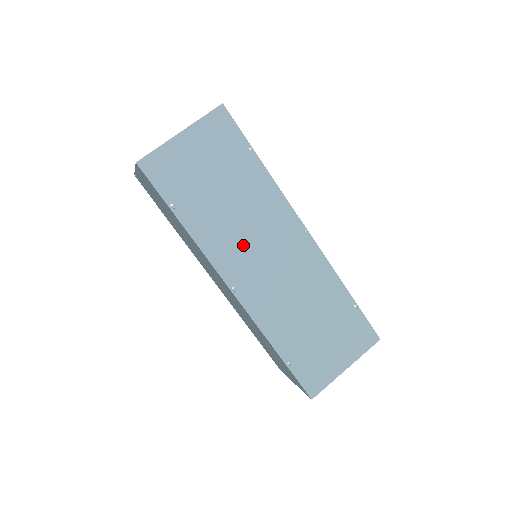
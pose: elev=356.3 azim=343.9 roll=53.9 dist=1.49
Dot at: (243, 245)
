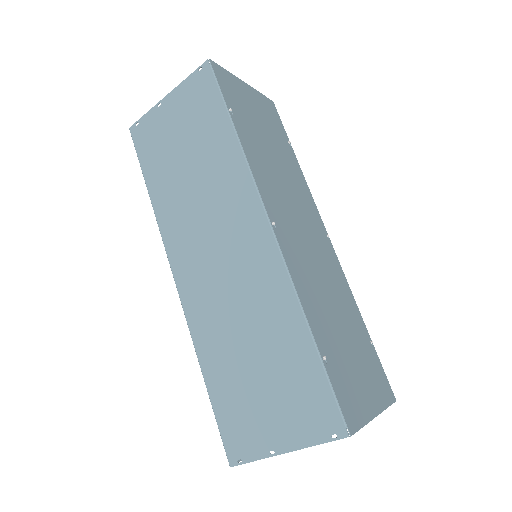
Dot at: (283, 198)
